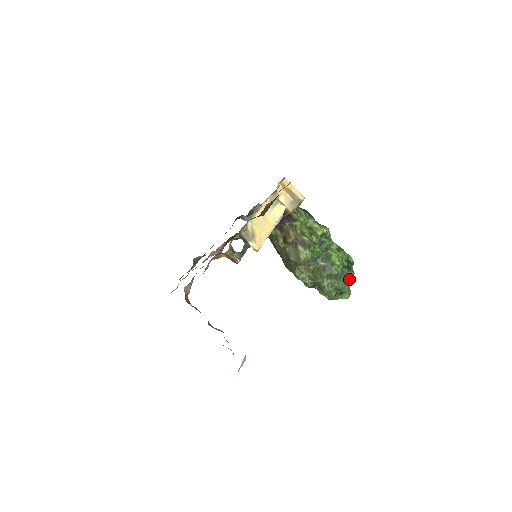
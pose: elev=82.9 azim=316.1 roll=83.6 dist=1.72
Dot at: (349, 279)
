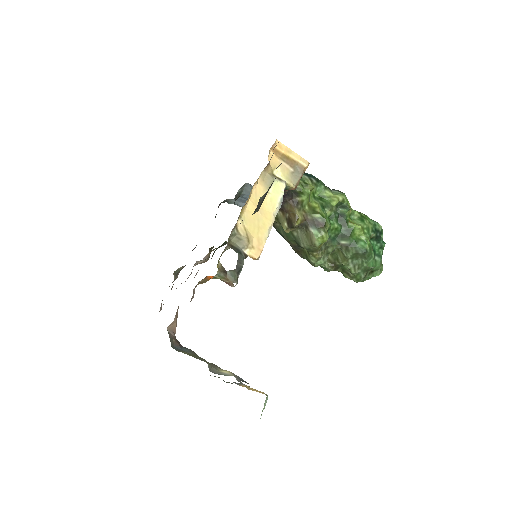
Dot at: (380, 253)
